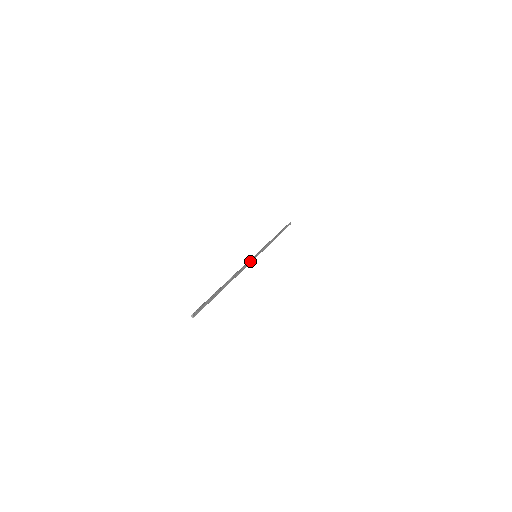
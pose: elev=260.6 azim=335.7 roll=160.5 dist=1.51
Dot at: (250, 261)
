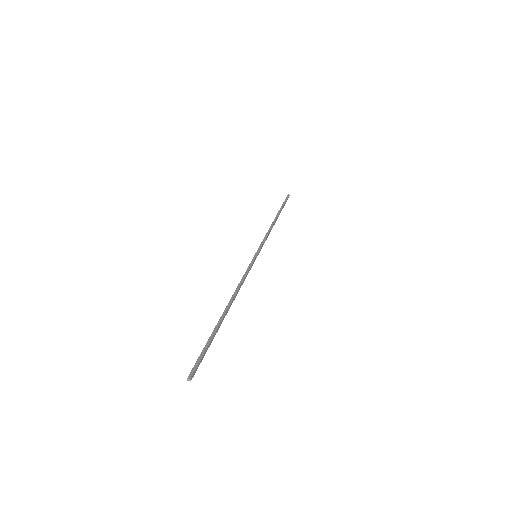
Dot at: (249, 267)
